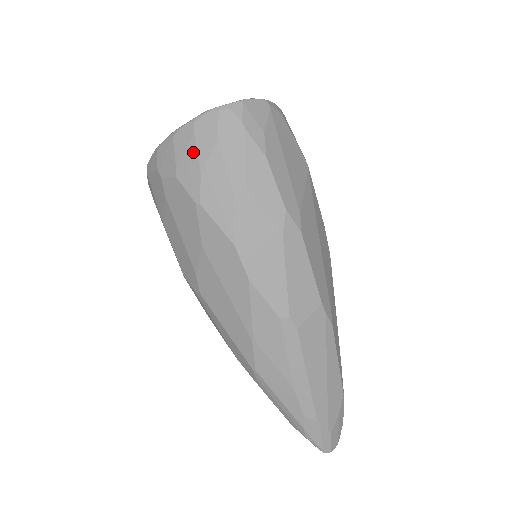
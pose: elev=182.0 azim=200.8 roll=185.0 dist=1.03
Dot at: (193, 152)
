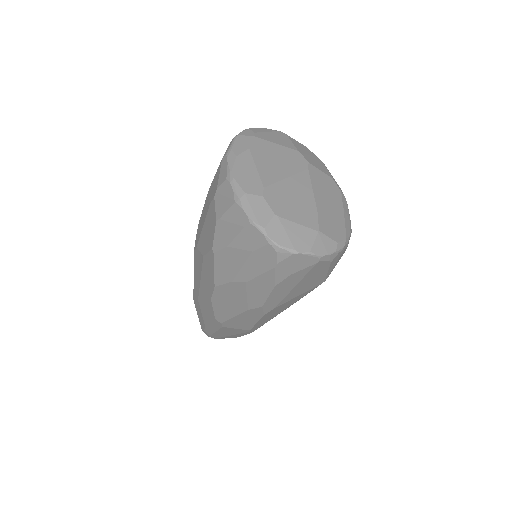
Dot at: (234, 232)
